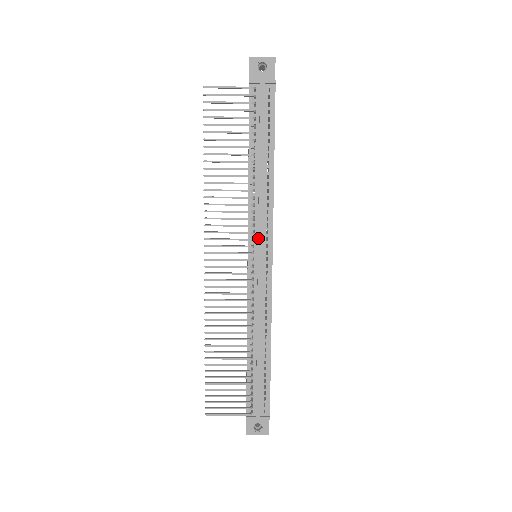
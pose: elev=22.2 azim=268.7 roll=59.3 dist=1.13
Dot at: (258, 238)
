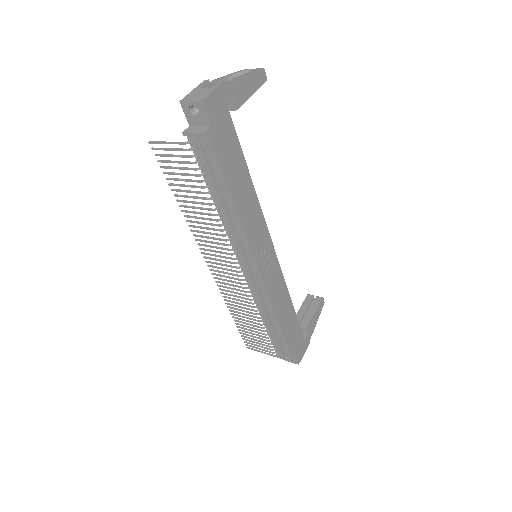
Dot at: (241, 257)
